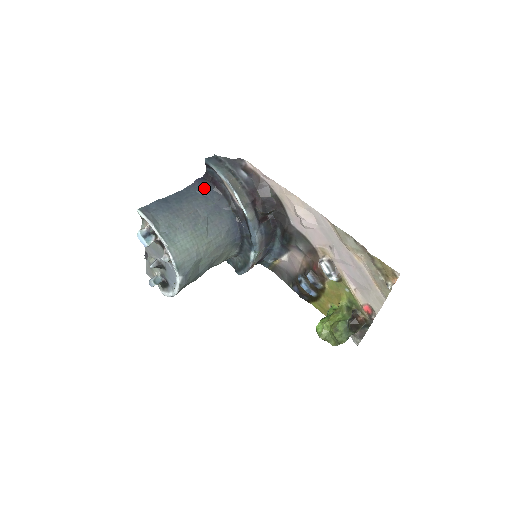
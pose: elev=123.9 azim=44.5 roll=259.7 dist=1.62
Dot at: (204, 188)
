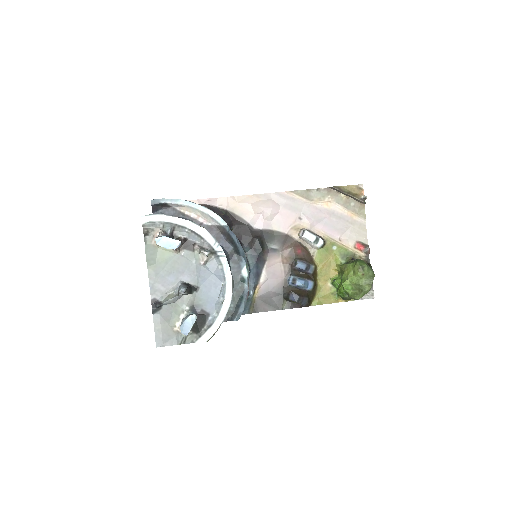
Dot at: occluded
